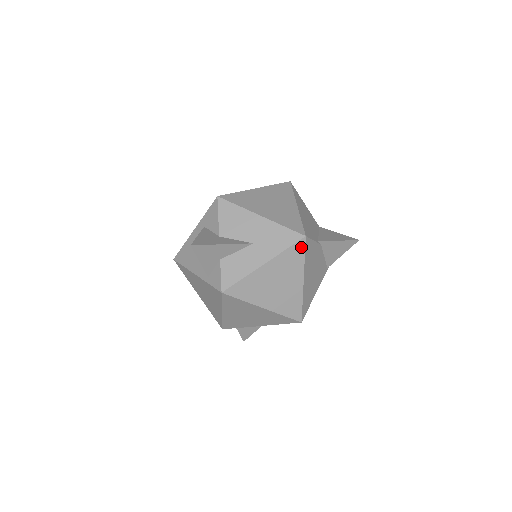
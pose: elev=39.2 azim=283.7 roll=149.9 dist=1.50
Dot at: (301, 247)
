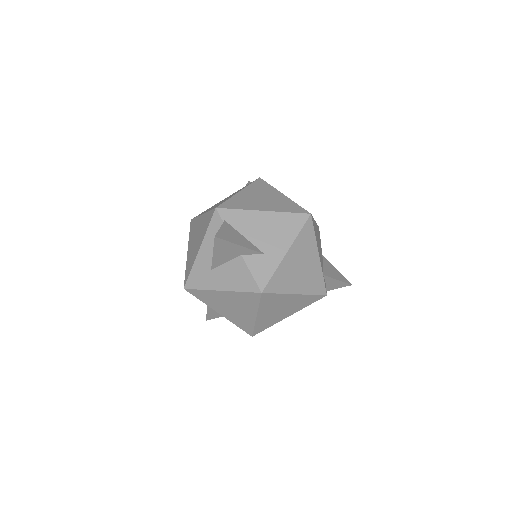
Dot at: occluded
